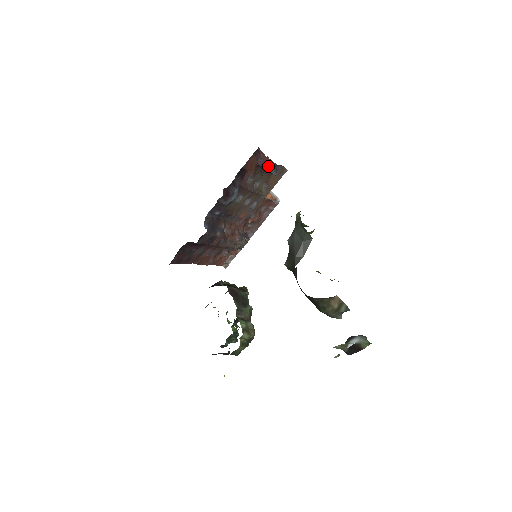
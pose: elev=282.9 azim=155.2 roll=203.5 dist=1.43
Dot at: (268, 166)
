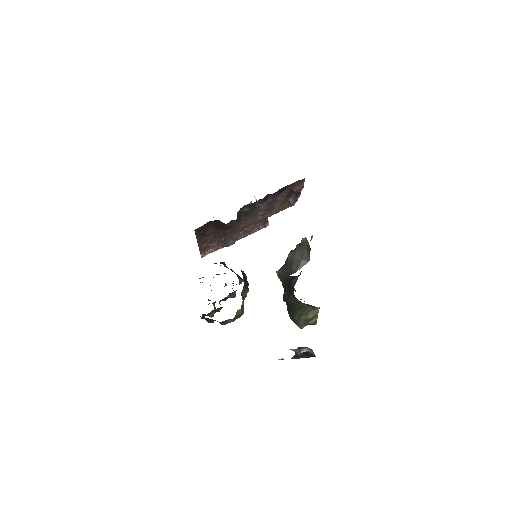
Dot at: (296, 194)
